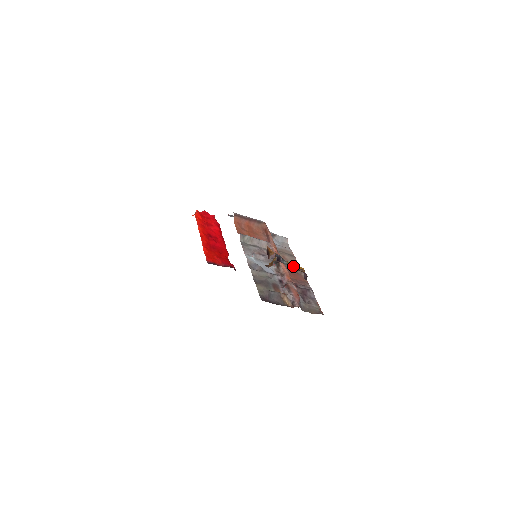
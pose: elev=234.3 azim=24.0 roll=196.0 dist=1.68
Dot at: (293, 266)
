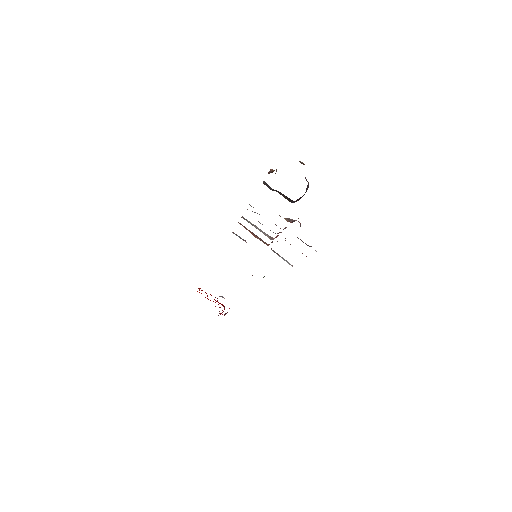
Dot at: occluded
